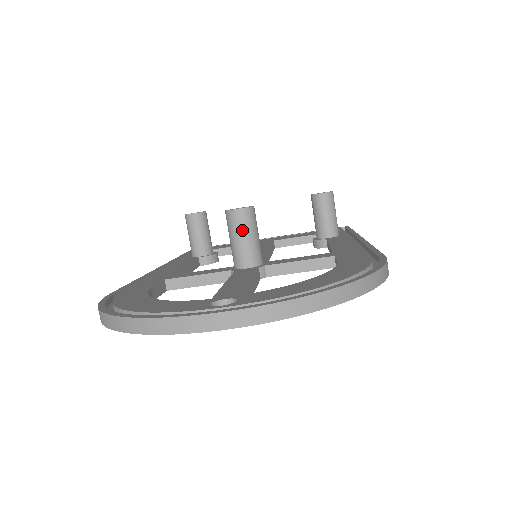
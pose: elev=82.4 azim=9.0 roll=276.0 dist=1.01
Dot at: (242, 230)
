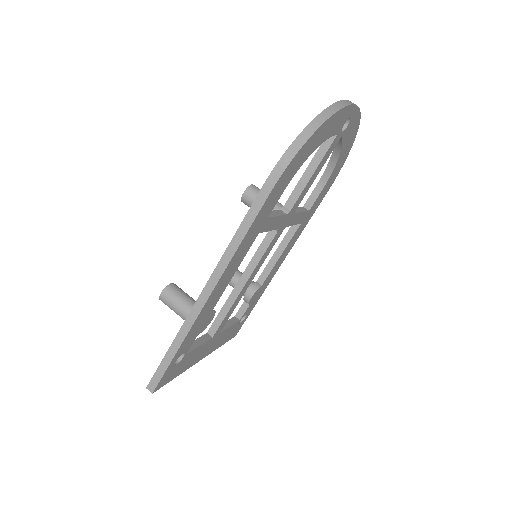
Dot at: occluded
